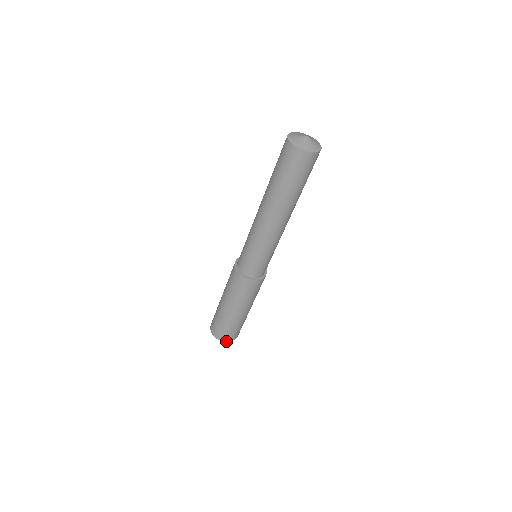
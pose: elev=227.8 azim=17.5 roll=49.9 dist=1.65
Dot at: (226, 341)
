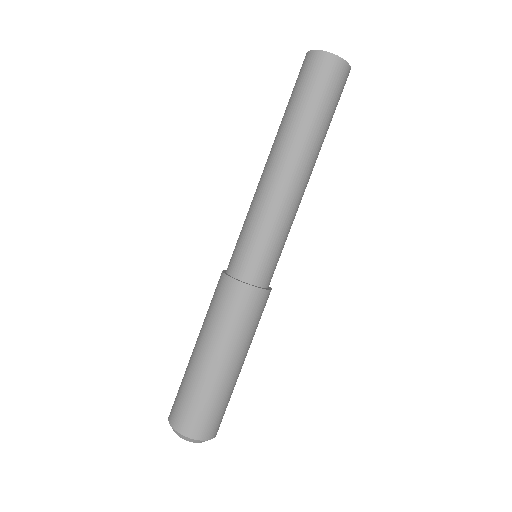
Dot at: (206, 439)
